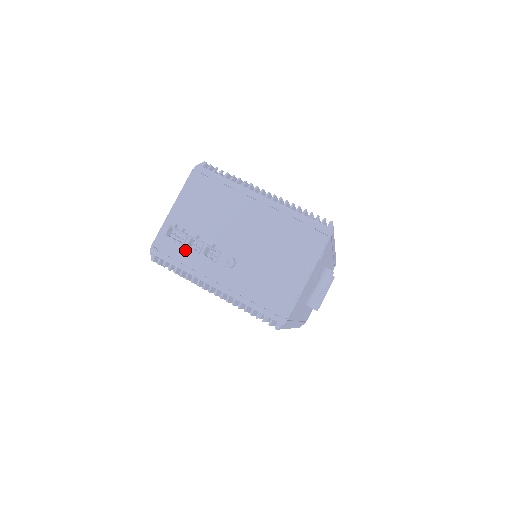
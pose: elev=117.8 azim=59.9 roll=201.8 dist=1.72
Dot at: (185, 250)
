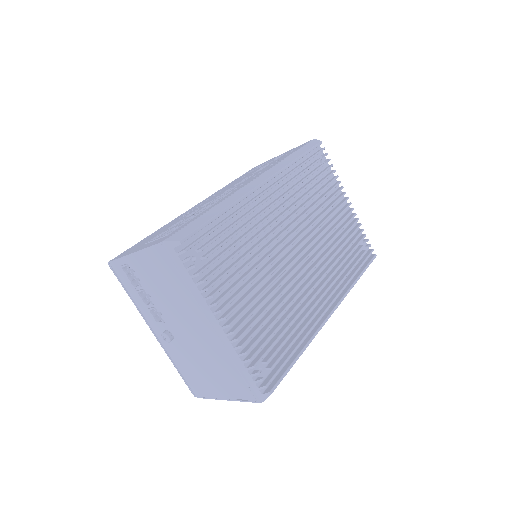
Dot at: (136, 293)
